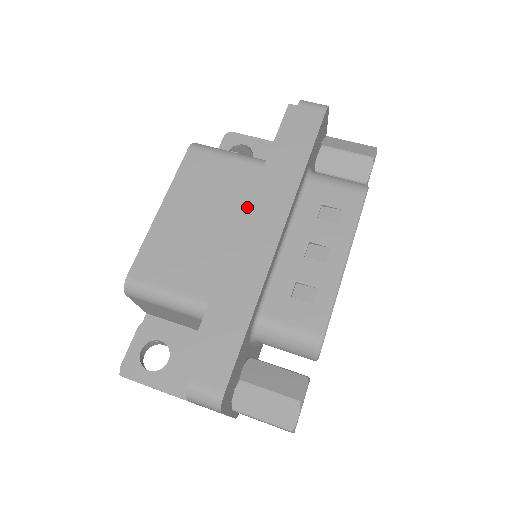
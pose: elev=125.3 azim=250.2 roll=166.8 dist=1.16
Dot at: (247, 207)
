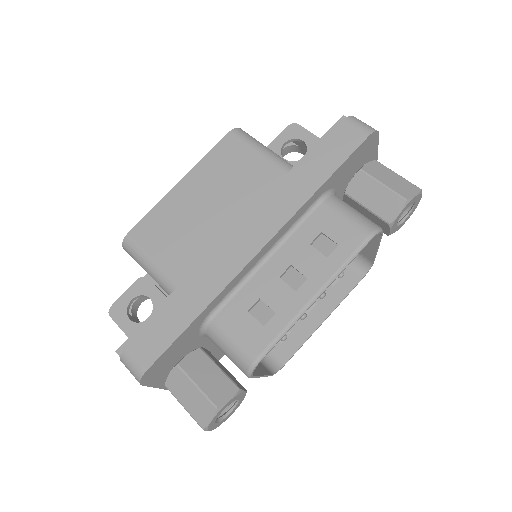
Dot at: (252, 209)
